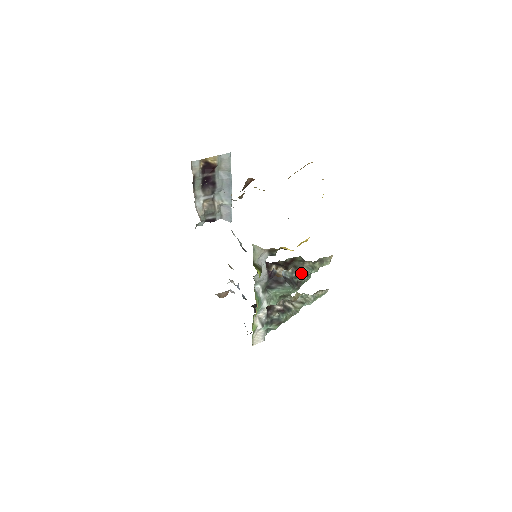
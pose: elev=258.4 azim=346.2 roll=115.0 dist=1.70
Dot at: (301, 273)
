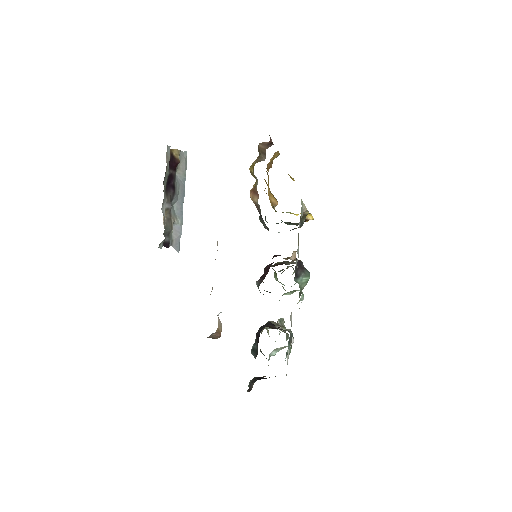
Dot at: occluded
